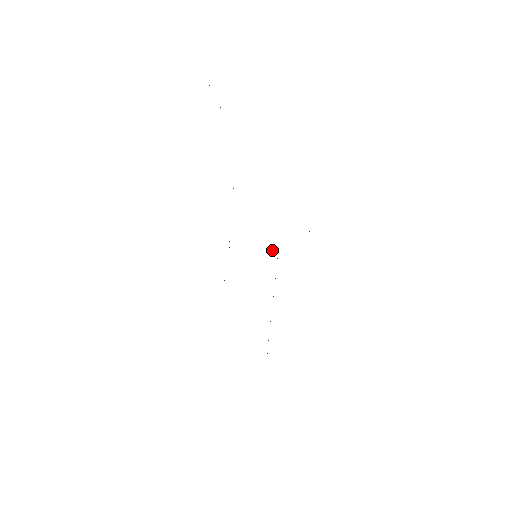
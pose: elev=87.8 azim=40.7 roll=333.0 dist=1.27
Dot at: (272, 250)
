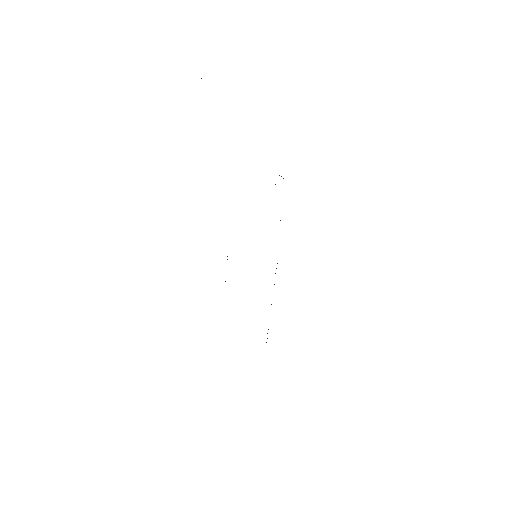
Dot at: occluded
